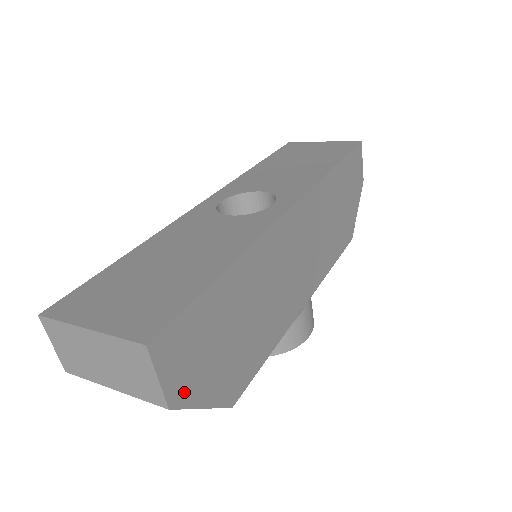
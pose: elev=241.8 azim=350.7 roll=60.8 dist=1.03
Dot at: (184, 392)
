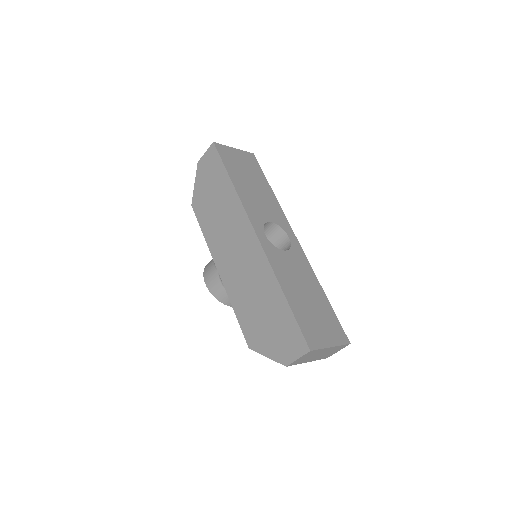
Dot at: occluded
